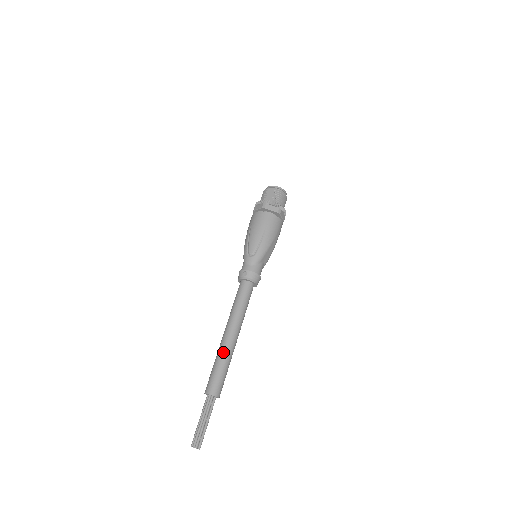
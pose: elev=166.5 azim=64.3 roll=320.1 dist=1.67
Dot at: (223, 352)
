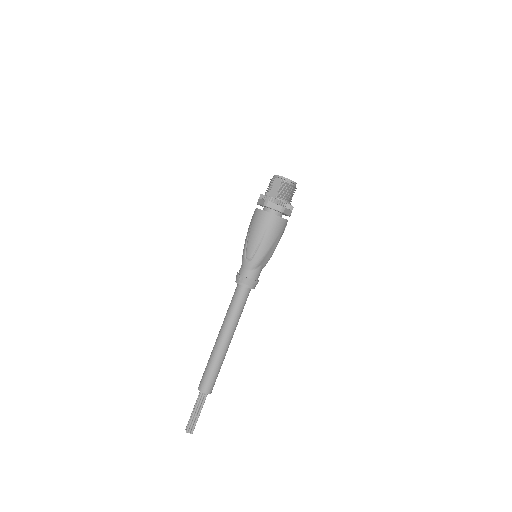
Dot at: (215, 355)
